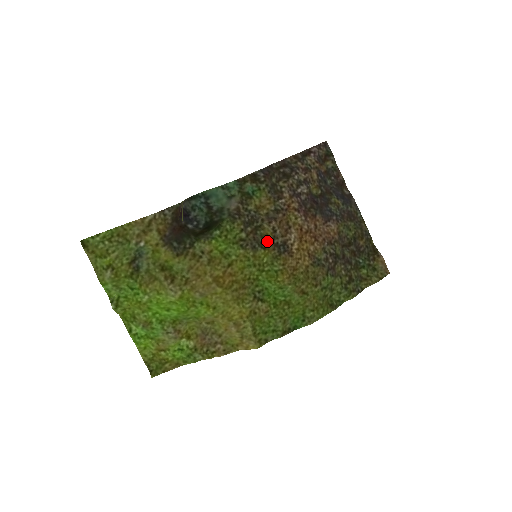
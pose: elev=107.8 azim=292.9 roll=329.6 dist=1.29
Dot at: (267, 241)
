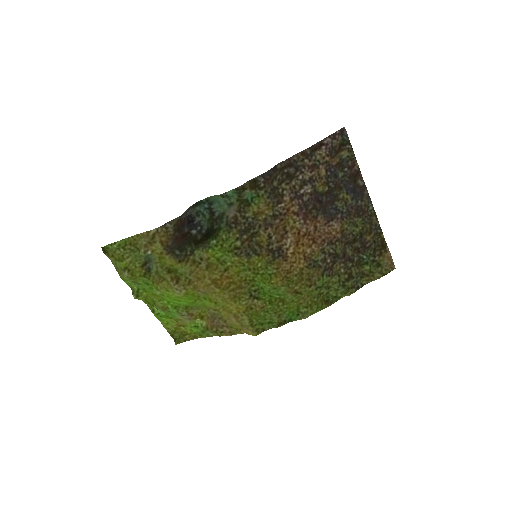
Dot at: (262, 248)
